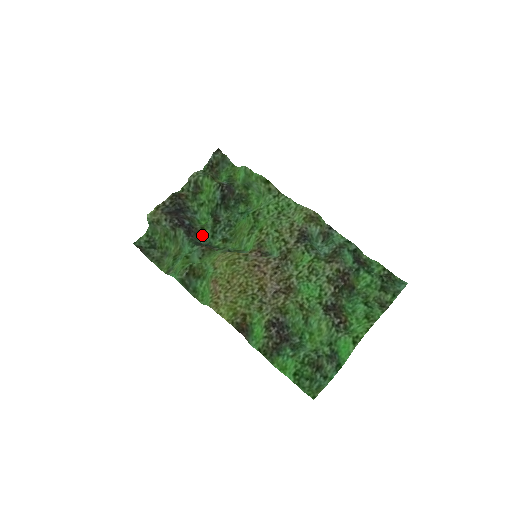
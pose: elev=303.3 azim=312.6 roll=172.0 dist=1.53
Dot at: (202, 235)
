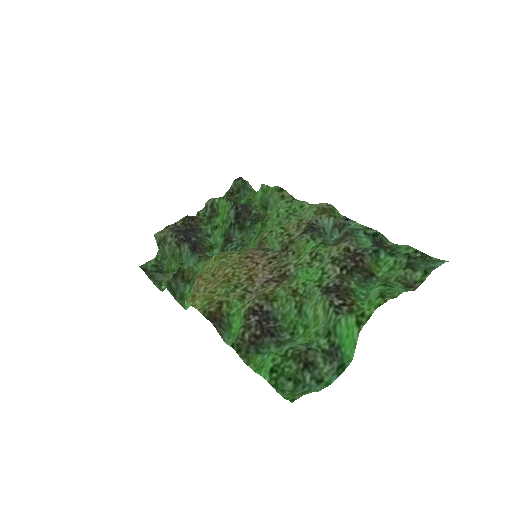
Dot at: (209, 253)
